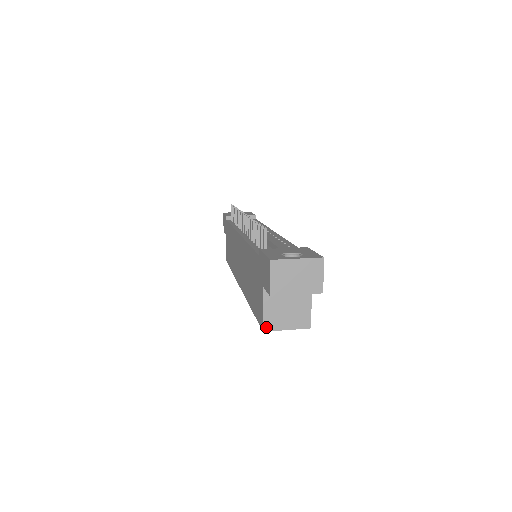
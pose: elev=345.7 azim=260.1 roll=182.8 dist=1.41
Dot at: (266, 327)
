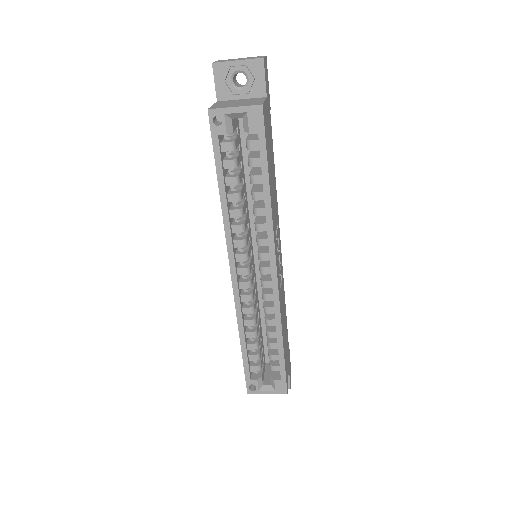
Dot at: (212, 108)
